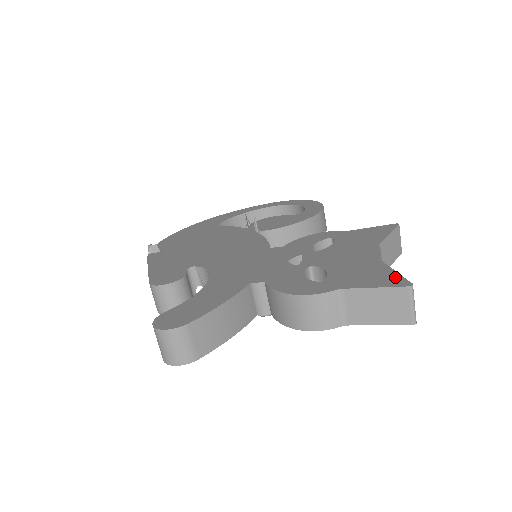
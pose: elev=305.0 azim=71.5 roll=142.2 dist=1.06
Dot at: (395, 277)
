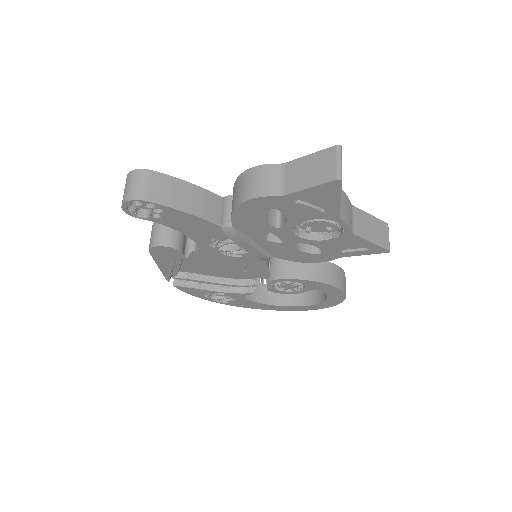
Dot at: occluded
